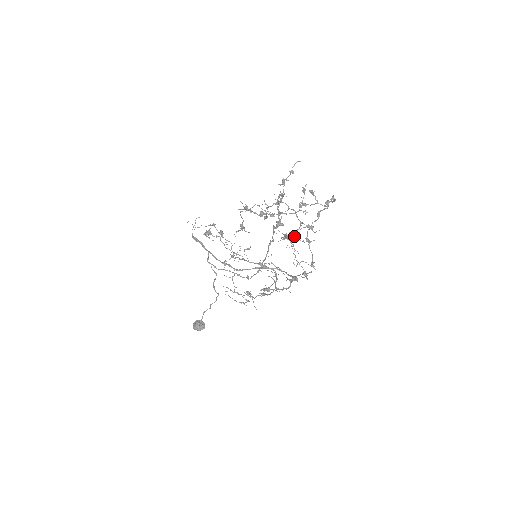
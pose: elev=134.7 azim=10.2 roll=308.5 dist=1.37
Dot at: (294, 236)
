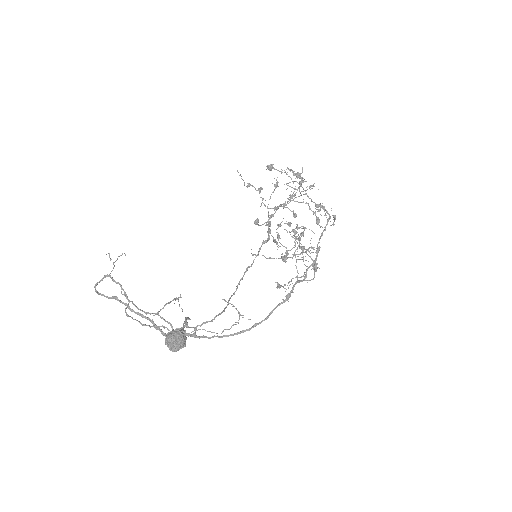
Dot at: (305, 227)
